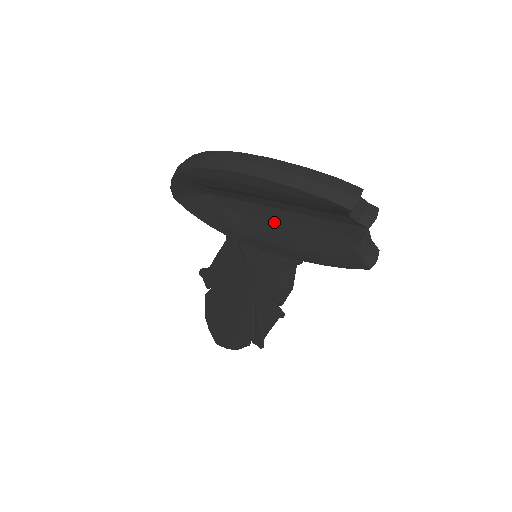
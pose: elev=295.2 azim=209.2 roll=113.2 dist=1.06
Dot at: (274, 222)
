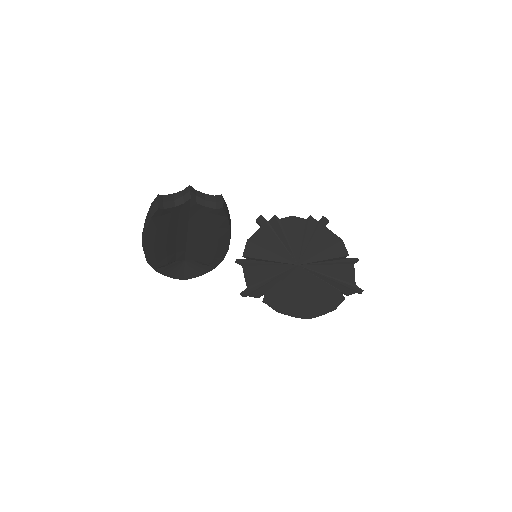
Dot at: (199, 240)
